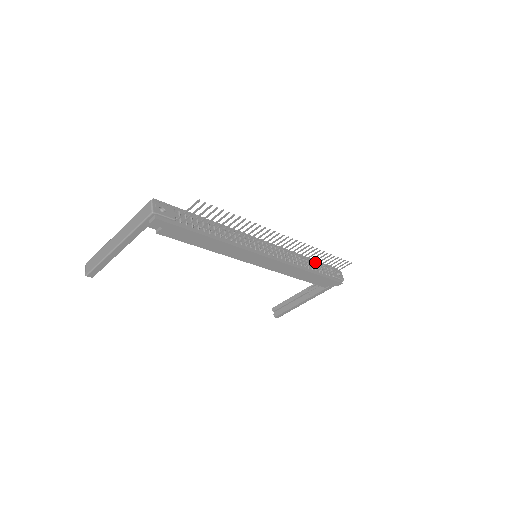
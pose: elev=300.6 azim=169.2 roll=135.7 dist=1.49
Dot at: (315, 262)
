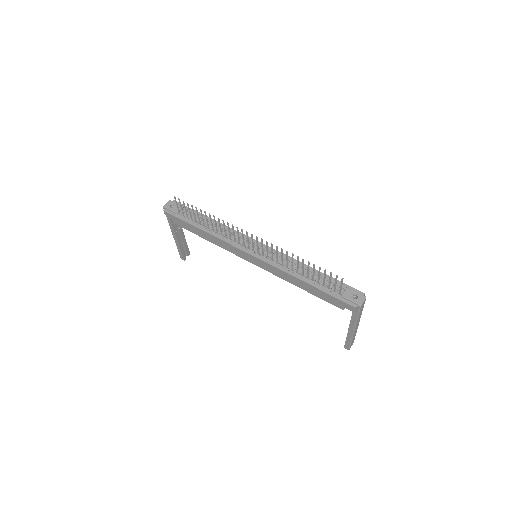
Dot at: occluded
